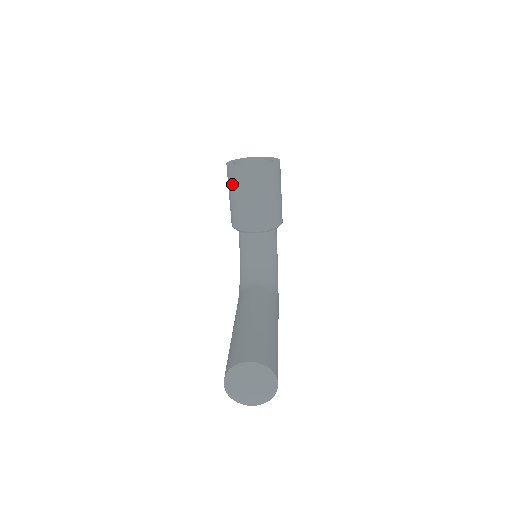
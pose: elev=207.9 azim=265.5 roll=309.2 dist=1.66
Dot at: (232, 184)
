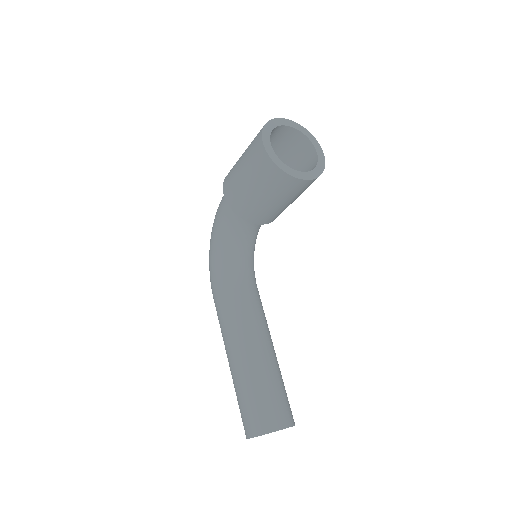
Dot at: (264, 180)
